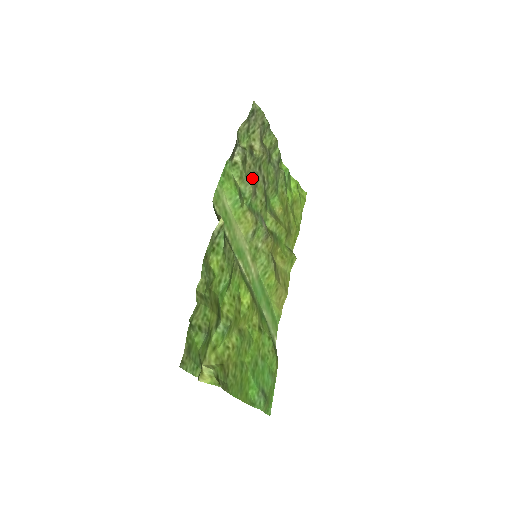
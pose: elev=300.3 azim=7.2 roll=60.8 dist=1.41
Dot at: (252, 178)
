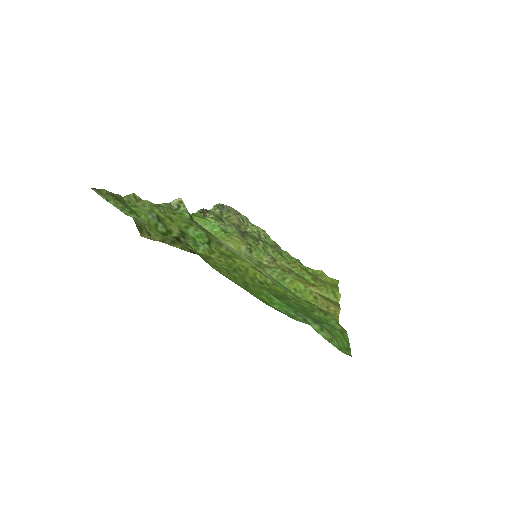
Dot at: occluded
